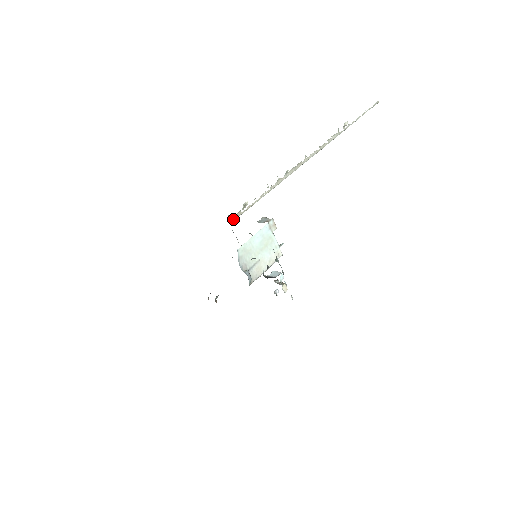
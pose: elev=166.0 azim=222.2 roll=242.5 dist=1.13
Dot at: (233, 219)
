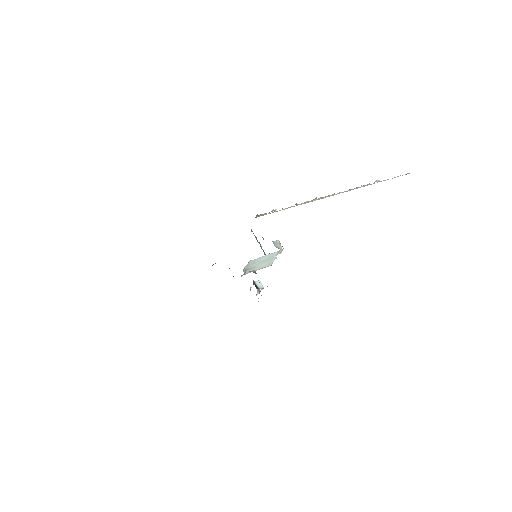
Dot at: (259, 216)
